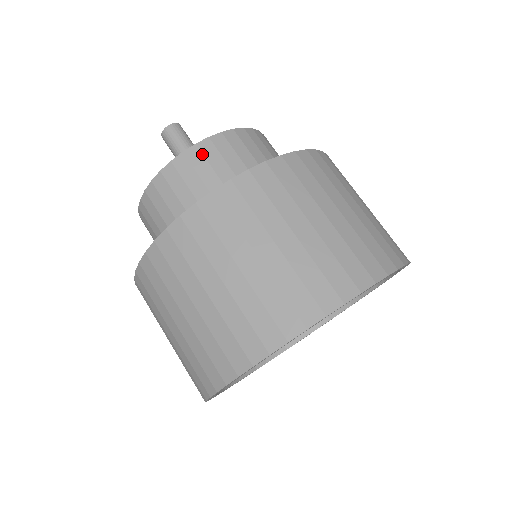
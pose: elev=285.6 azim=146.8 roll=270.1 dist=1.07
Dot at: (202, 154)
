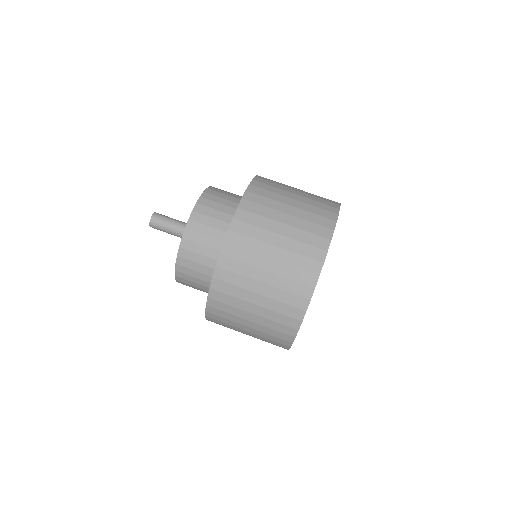
Dot at: (183, 273)
